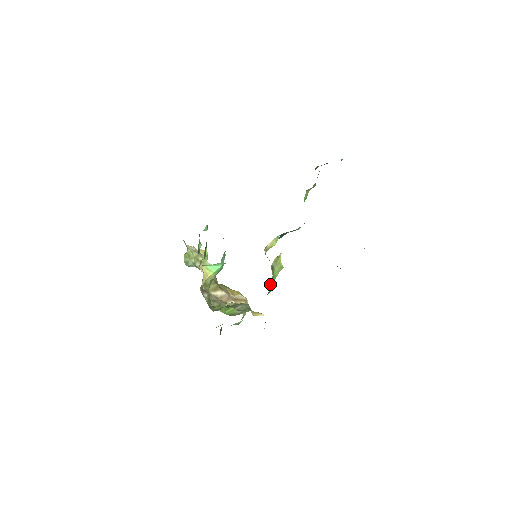
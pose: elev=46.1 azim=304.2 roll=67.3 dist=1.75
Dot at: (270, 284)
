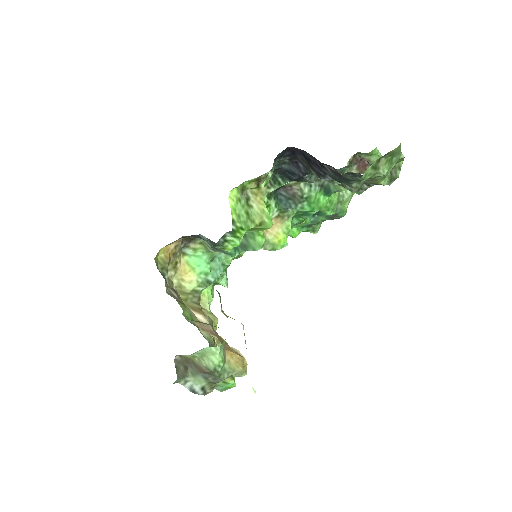
Dot at: (232, 200)
